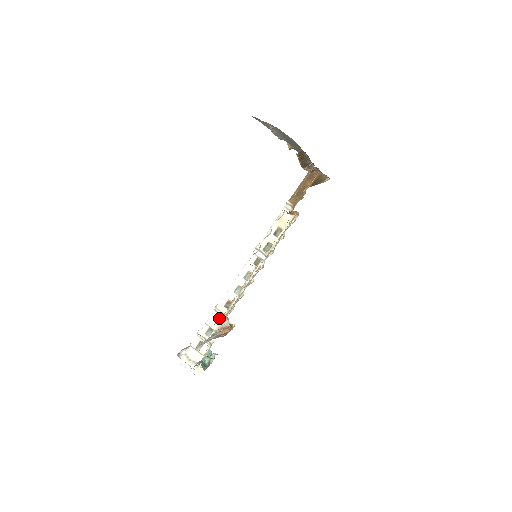
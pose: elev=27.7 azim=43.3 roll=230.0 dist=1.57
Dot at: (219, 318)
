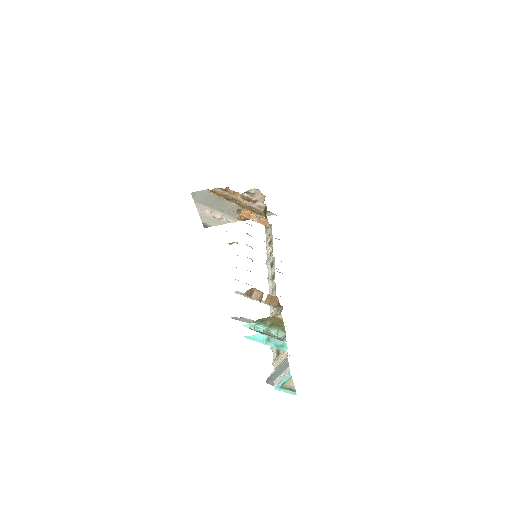
Dot at: occluded
